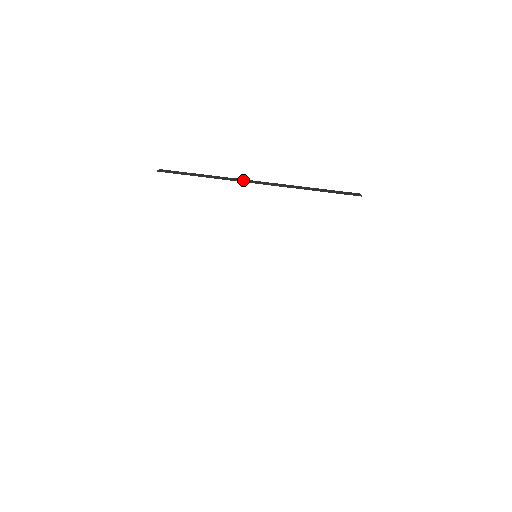
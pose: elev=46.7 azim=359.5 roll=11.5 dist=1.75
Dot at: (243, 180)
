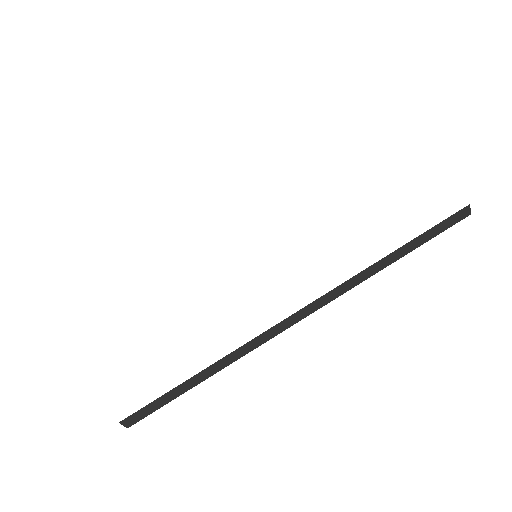
Dot at: occluded
